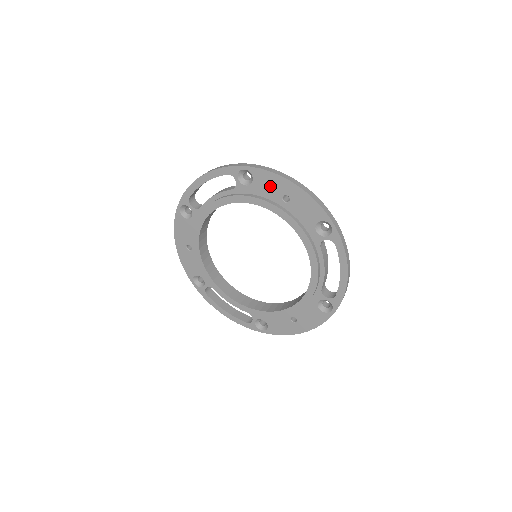
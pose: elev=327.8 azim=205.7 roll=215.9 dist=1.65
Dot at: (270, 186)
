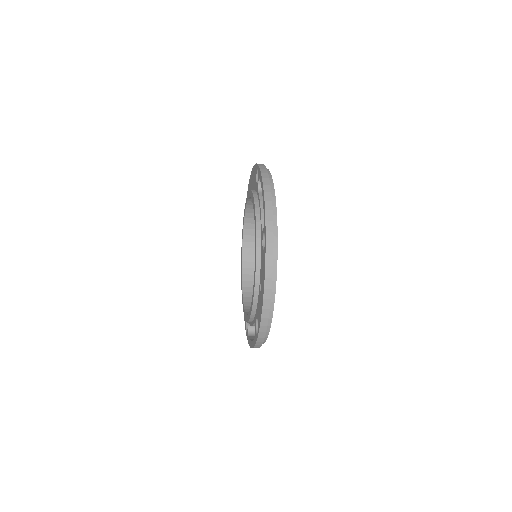
Dot at: (250, 188)
